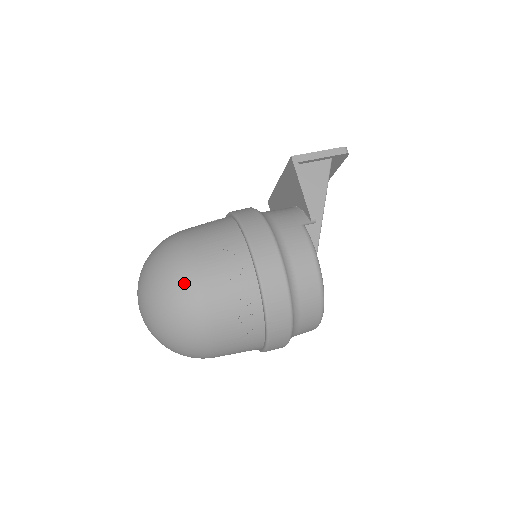
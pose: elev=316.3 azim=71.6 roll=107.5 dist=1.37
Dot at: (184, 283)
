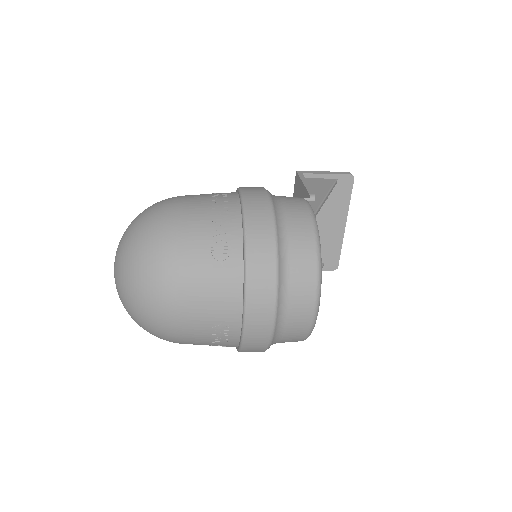
Dot at: (164, 204)
